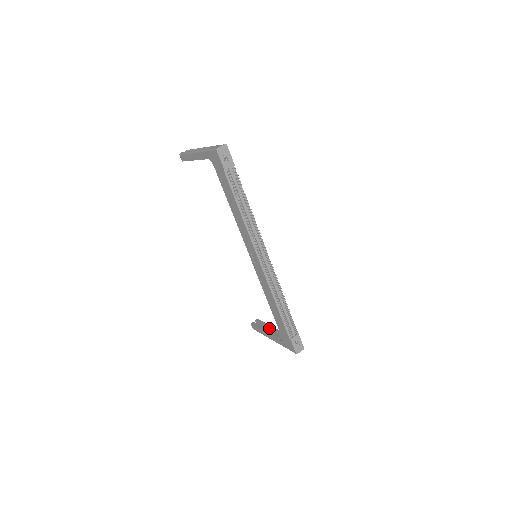
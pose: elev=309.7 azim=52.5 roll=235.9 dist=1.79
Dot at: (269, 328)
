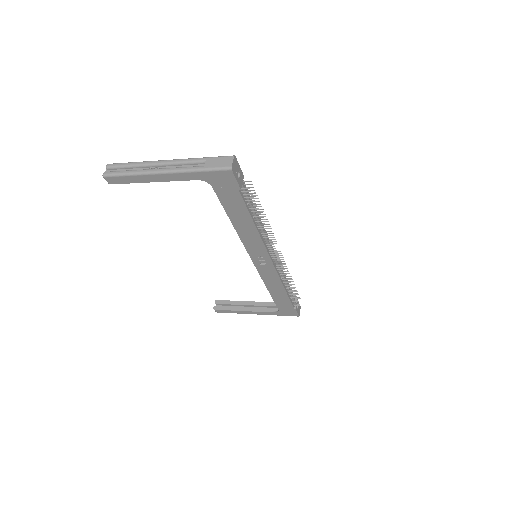
Dot at: (244, 305)
